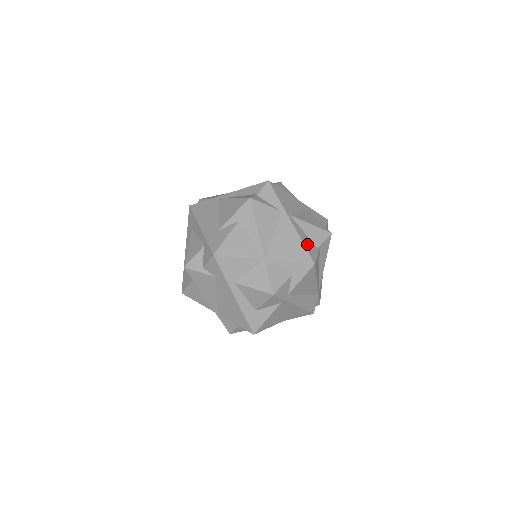
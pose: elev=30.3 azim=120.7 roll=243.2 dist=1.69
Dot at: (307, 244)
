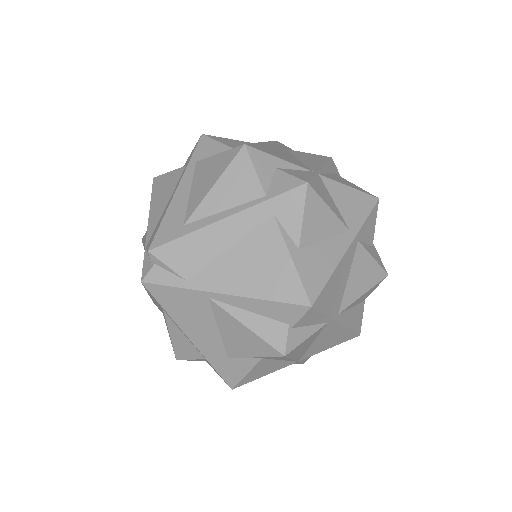
Dot at: (354, 321)
